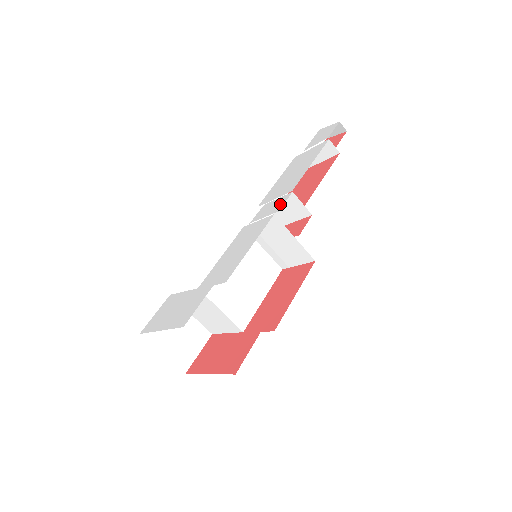
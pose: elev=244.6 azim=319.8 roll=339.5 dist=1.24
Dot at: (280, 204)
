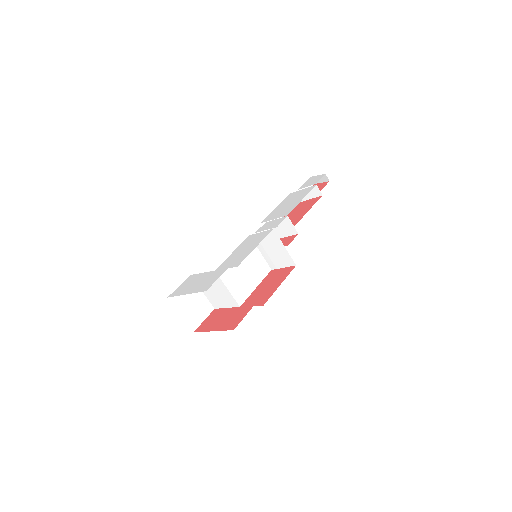
Dot at: (278, 223)
